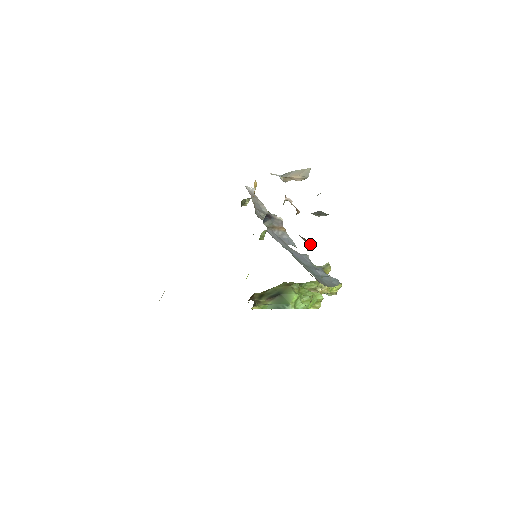
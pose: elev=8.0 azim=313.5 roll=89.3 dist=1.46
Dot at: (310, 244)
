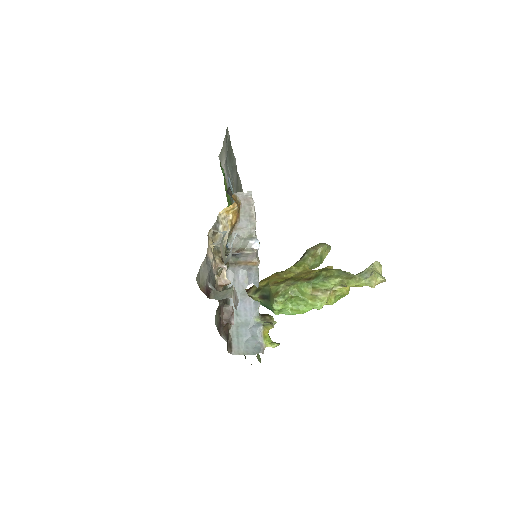
Dot at: (230, 319)
